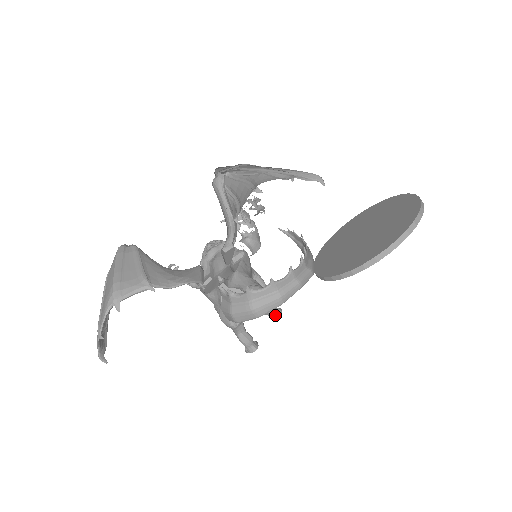
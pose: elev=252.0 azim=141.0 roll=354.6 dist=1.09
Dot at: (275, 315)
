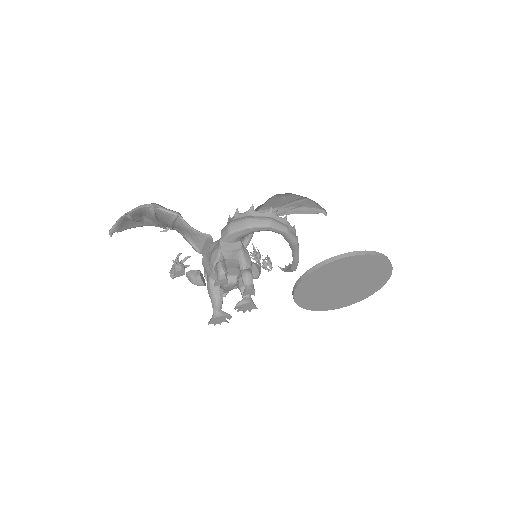
Dot at: (250, 285)
